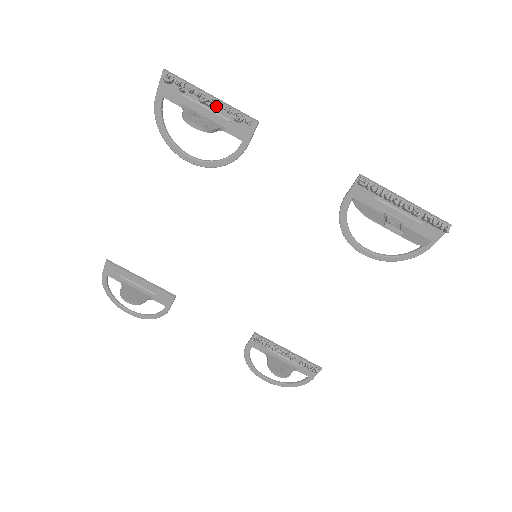
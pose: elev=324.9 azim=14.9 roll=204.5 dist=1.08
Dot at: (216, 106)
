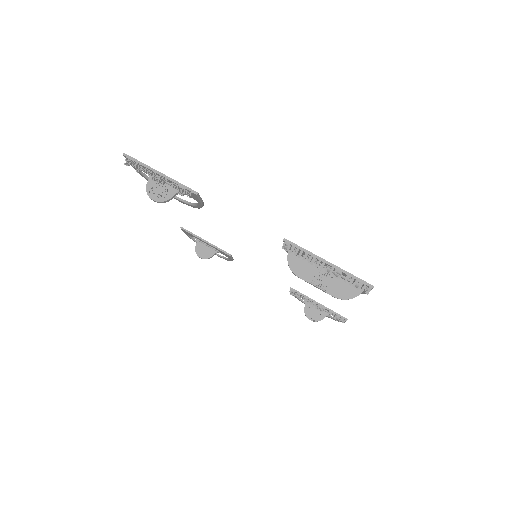
Dot at: (166, 181)
